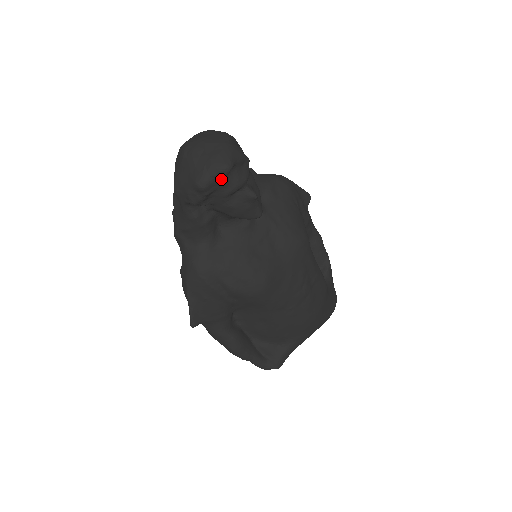
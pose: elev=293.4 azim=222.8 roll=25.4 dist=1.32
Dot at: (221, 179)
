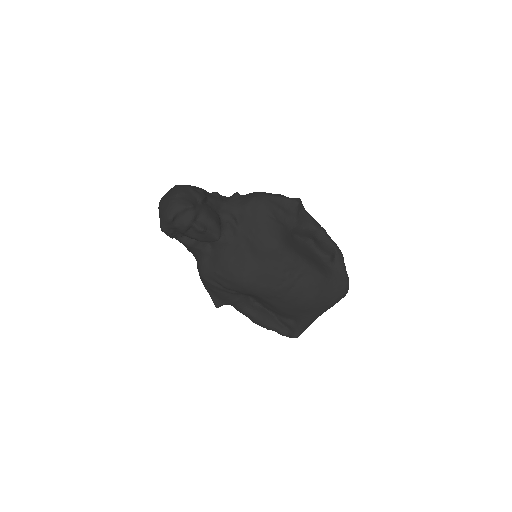
Dot at: (171, 225)
